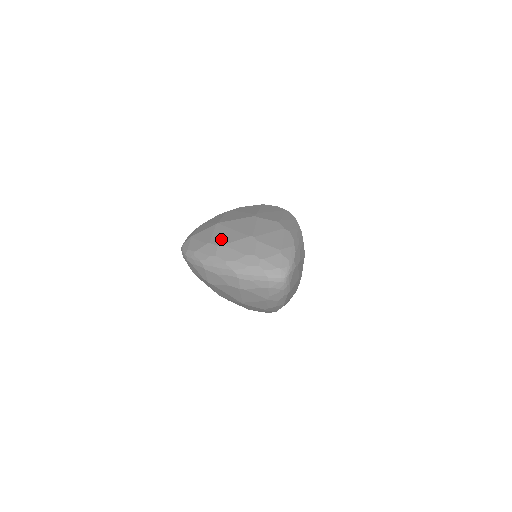
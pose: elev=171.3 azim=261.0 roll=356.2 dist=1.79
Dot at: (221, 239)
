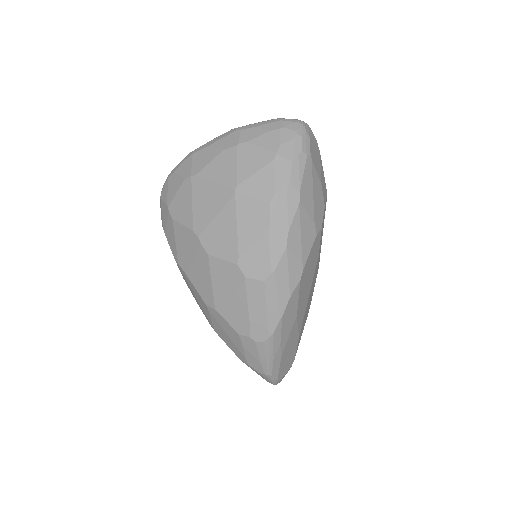
Dot at: occluded
